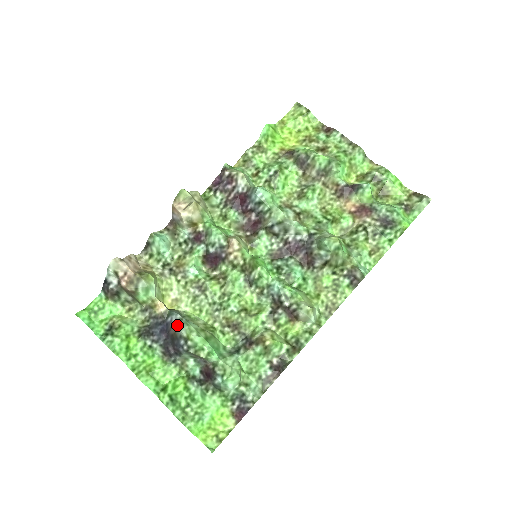
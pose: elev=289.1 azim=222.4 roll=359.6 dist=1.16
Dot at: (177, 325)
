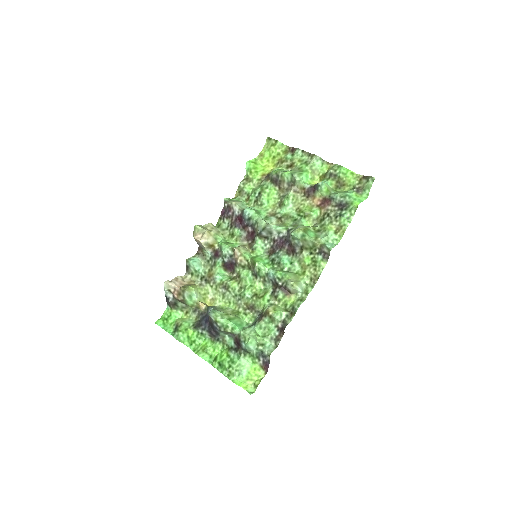
Dot at: (208, 314)
